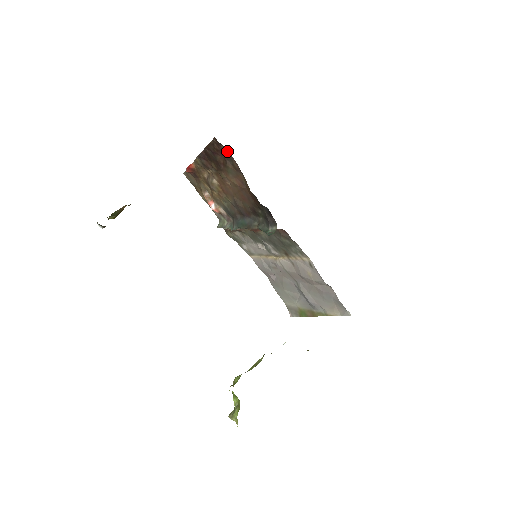
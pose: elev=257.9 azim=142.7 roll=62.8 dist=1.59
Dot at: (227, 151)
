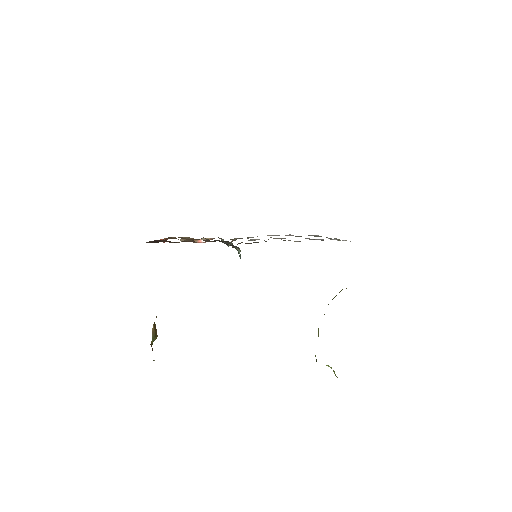
Dot at: occluded
